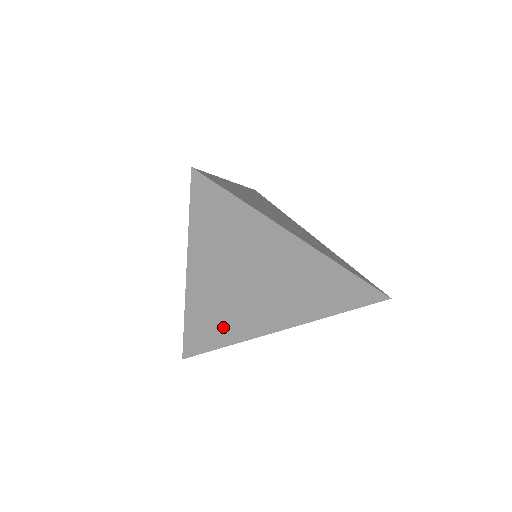
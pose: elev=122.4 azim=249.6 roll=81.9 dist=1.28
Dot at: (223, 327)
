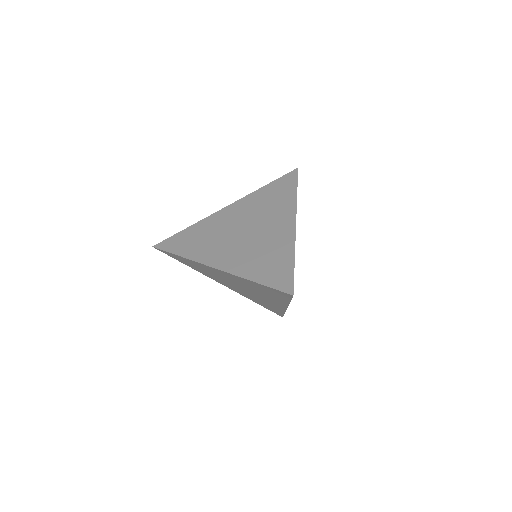
Dot at: (197, 243)
